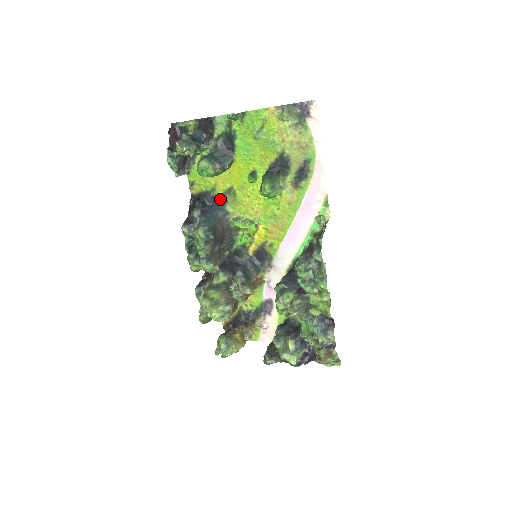
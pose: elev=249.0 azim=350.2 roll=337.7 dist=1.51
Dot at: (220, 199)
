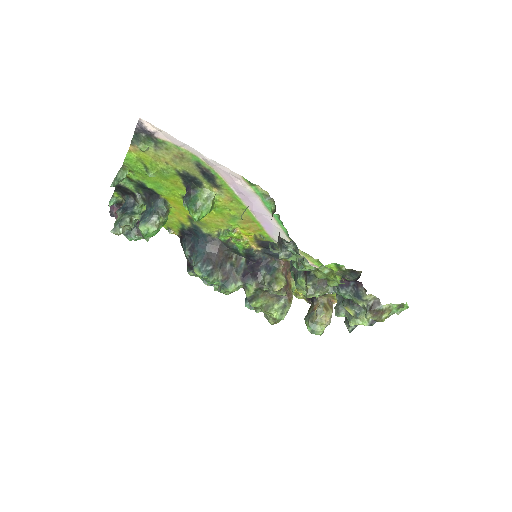
Dot at: (193, 228)
